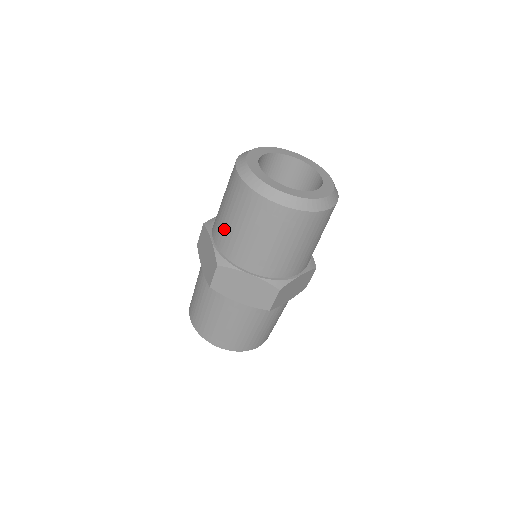
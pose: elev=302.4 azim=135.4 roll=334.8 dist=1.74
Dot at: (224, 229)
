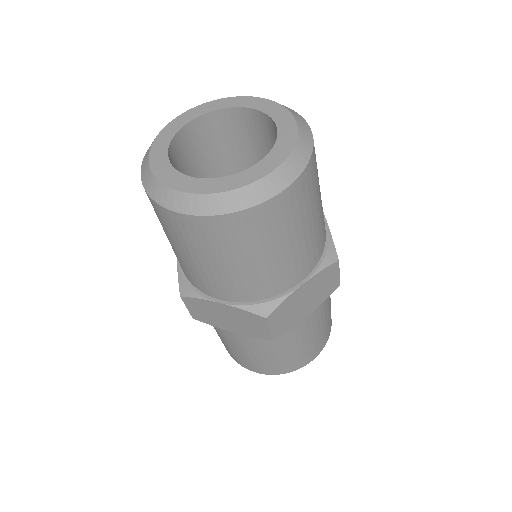
Dot at: (230, 281)
